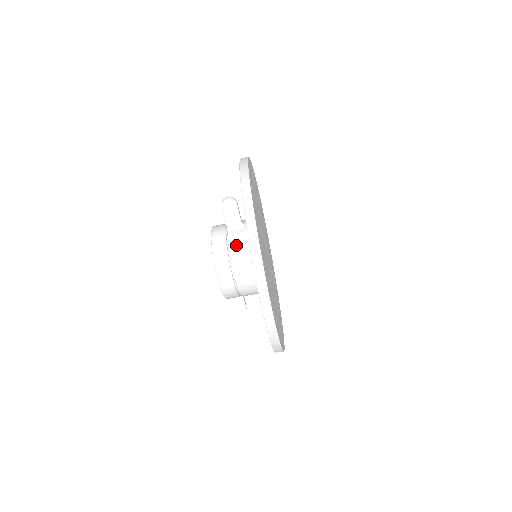
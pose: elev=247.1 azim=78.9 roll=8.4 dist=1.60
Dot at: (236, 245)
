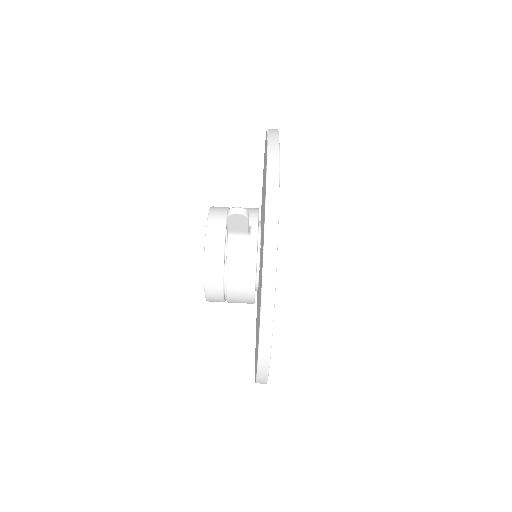
Dot at: (236, 267)
